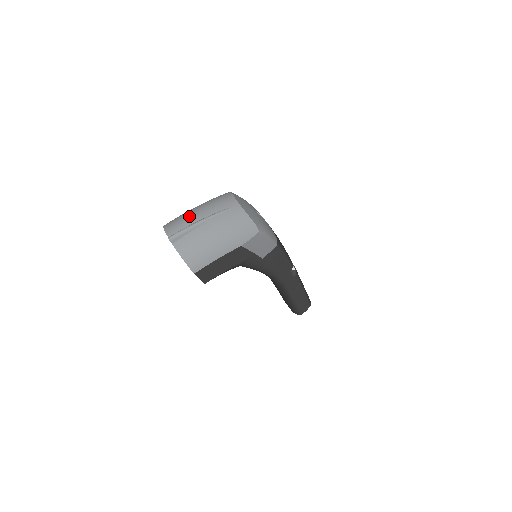
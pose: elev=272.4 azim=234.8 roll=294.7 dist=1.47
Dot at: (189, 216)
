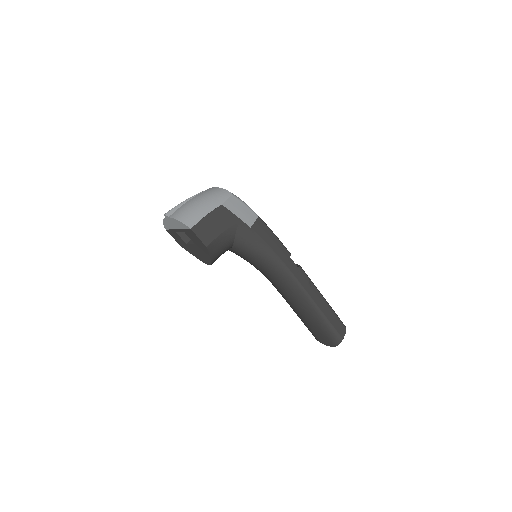
Dot at: occluded
